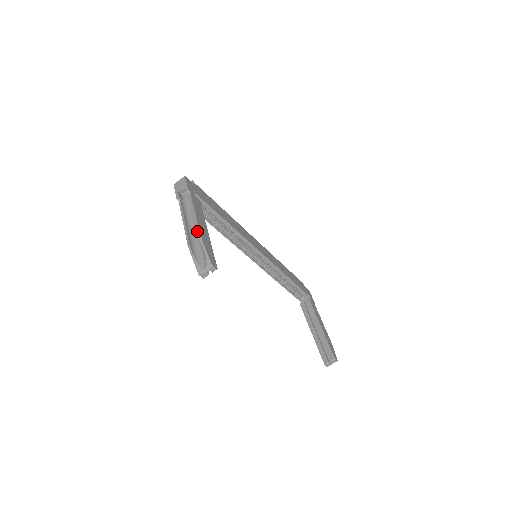
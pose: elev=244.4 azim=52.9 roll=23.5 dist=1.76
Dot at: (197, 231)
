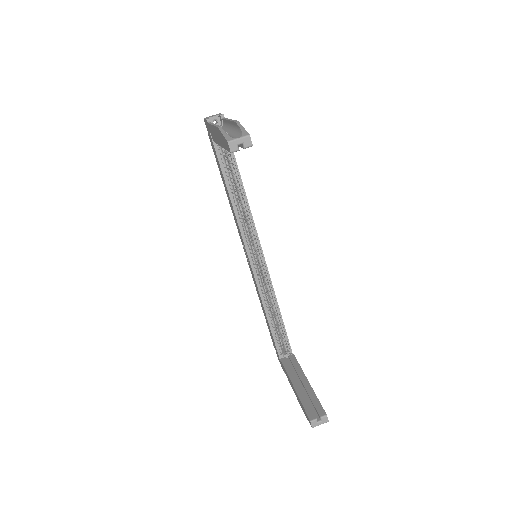
Dot at: (233, 121)
